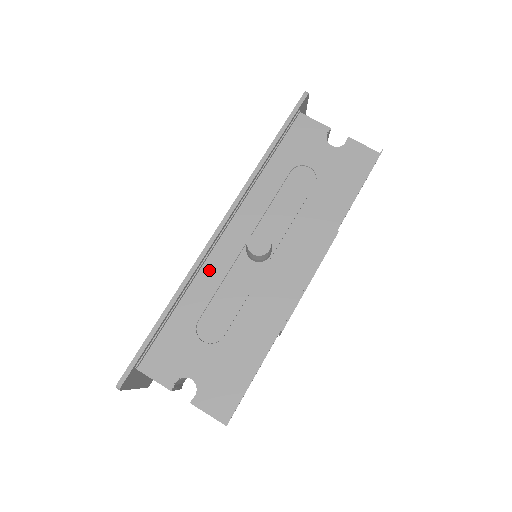
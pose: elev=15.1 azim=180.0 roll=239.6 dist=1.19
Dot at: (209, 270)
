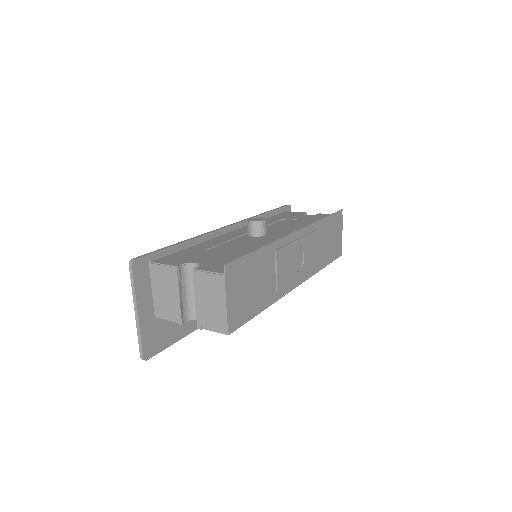
Dot at: (218, 239)
